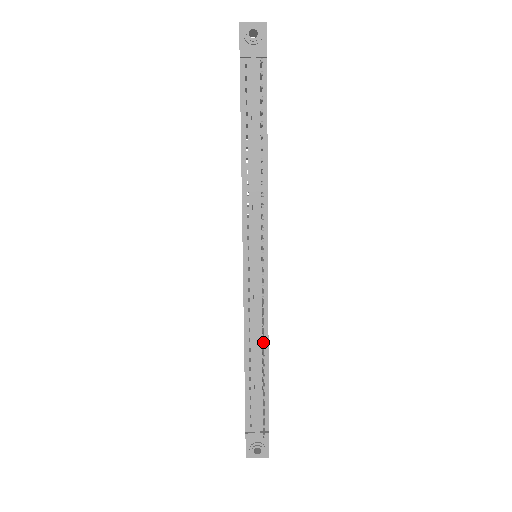
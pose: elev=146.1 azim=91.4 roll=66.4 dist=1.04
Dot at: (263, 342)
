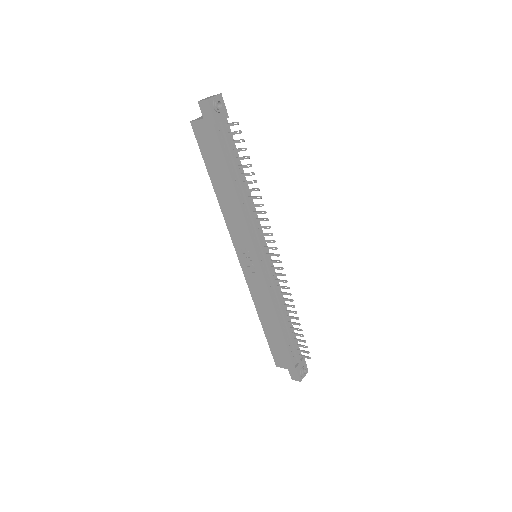
Dot at: (289, 305)
